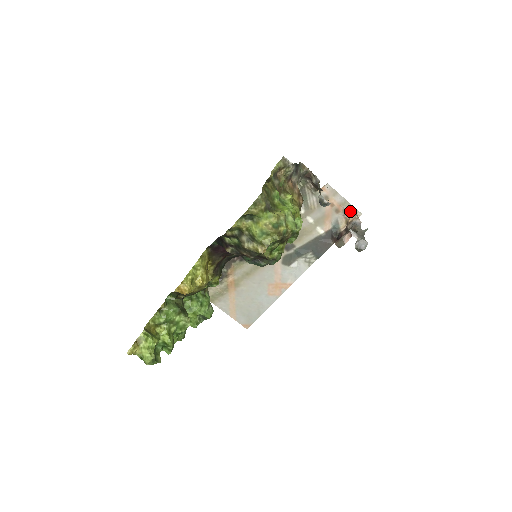
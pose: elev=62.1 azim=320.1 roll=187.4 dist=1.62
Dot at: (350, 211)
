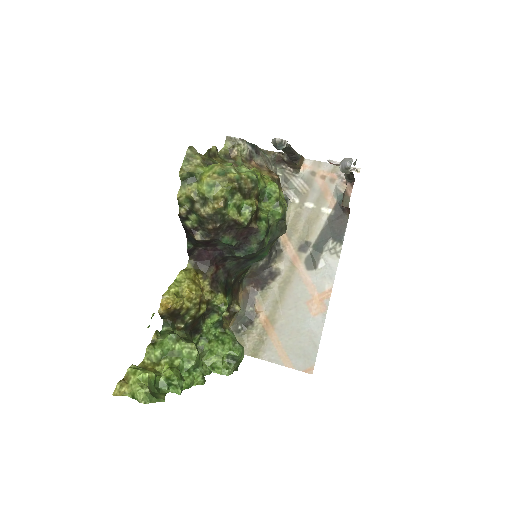
Dot at: occluded
